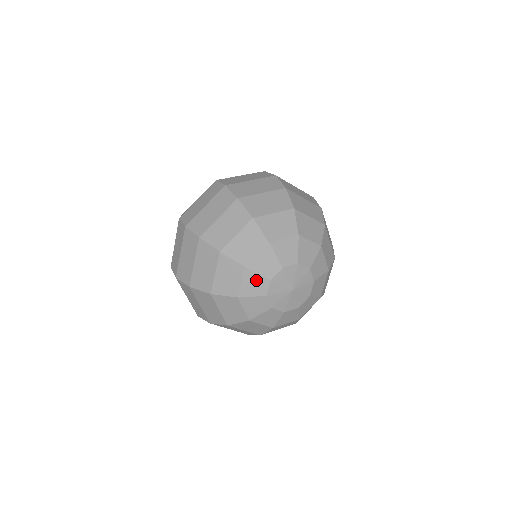
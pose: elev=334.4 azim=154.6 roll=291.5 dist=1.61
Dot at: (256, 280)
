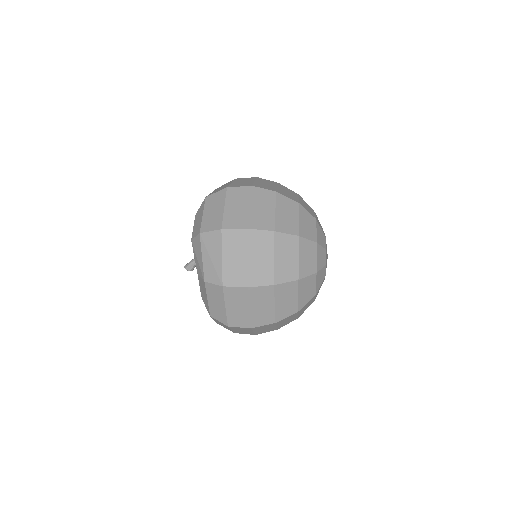
Dot at: (321, 253)
